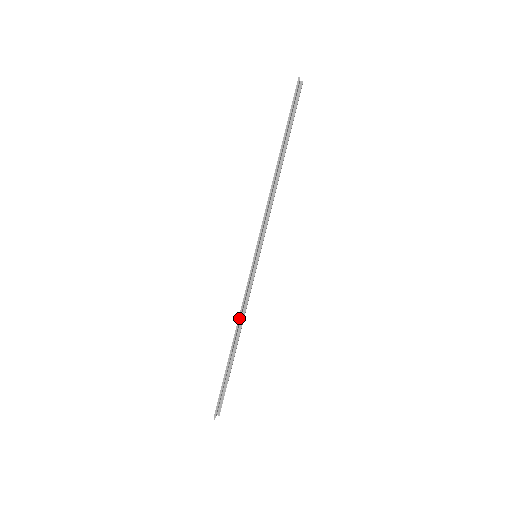
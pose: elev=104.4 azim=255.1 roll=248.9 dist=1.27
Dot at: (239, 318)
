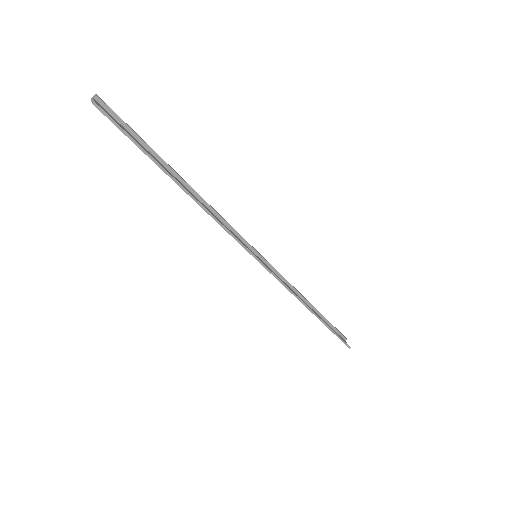
Dot at: (297, 298)
